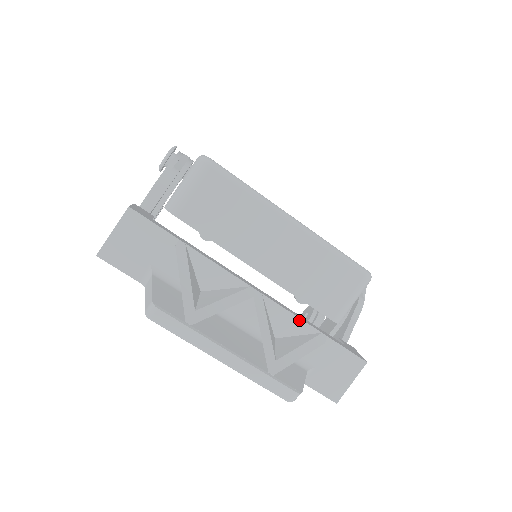
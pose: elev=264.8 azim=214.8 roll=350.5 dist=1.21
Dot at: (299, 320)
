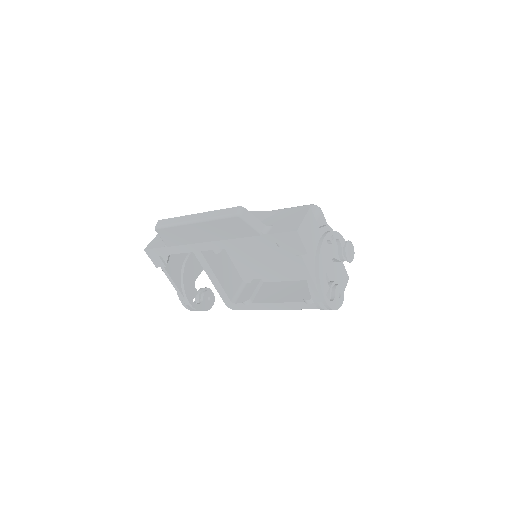
Dot at: occluded
